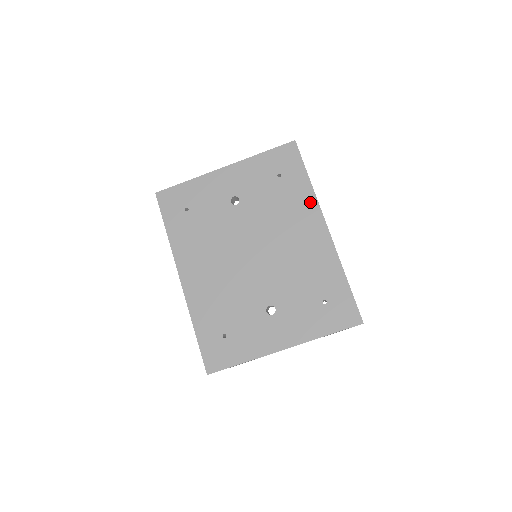
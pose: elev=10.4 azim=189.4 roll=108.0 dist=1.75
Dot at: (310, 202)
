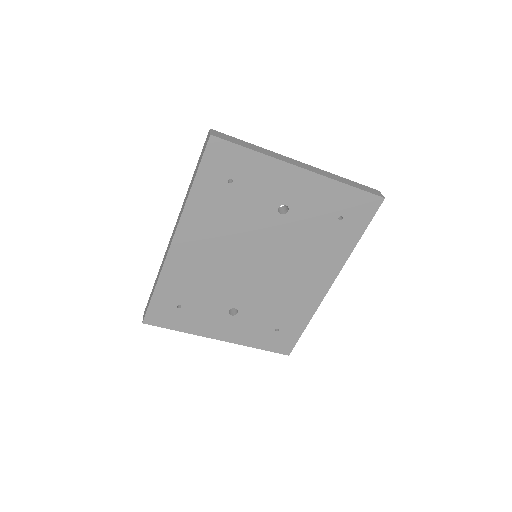
Dot at: (340, 259)
